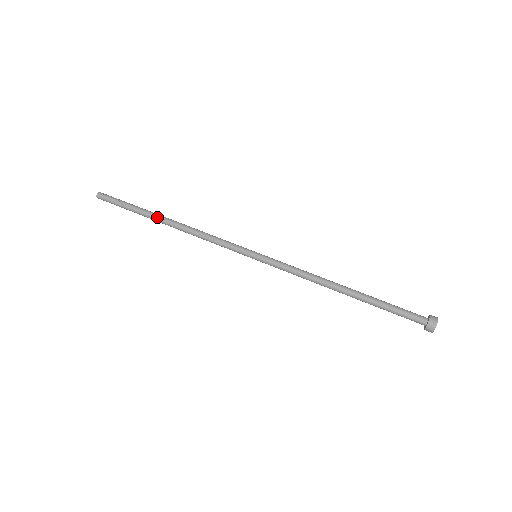
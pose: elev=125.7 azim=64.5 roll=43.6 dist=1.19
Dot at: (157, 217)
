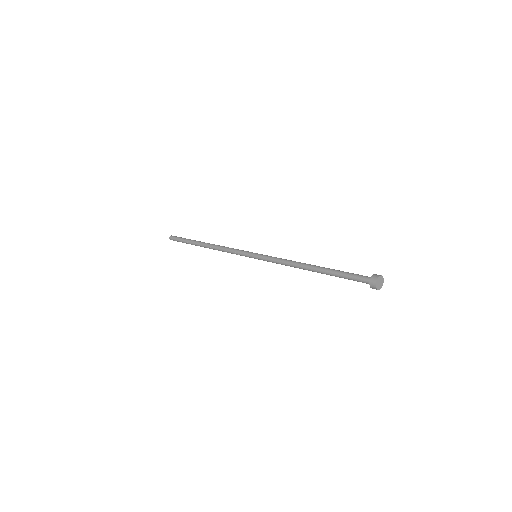
Dot at: (201, 242)
